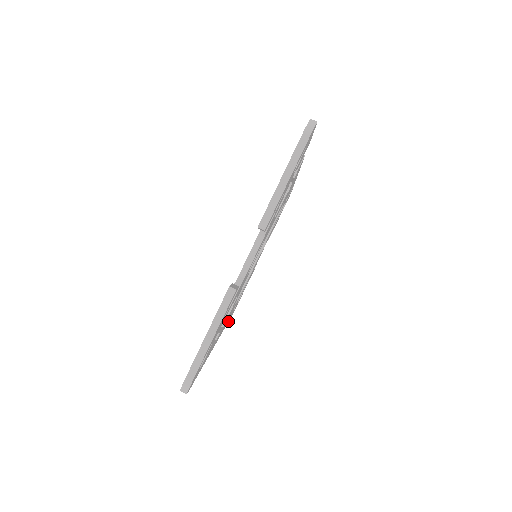
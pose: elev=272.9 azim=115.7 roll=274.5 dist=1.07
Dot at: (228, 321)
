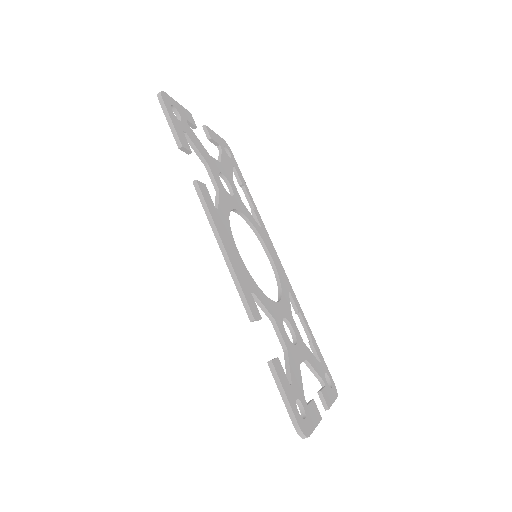
Dot at: (253, 202)
